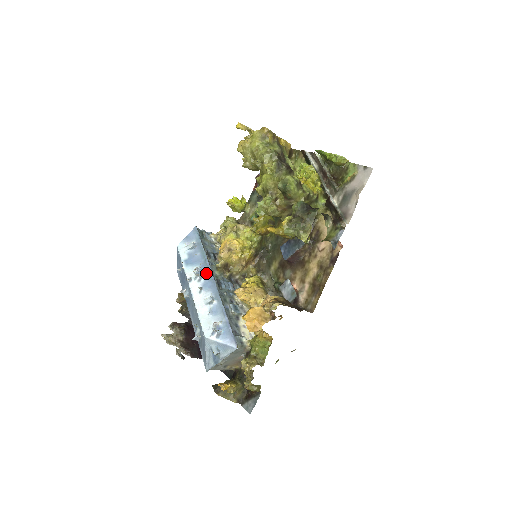
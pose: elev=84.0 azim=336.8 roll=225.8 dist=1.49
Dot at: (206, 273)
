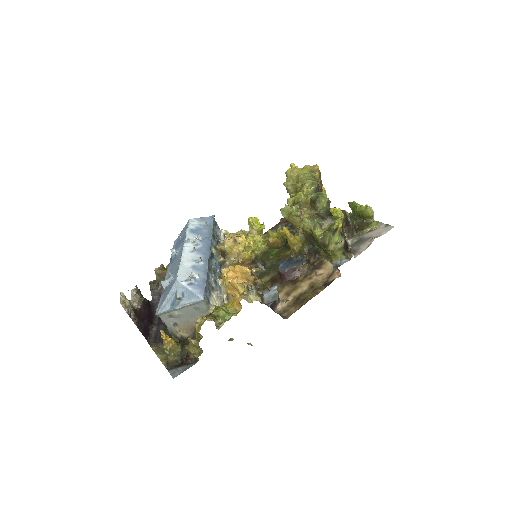
Dot at: (205, 243)
